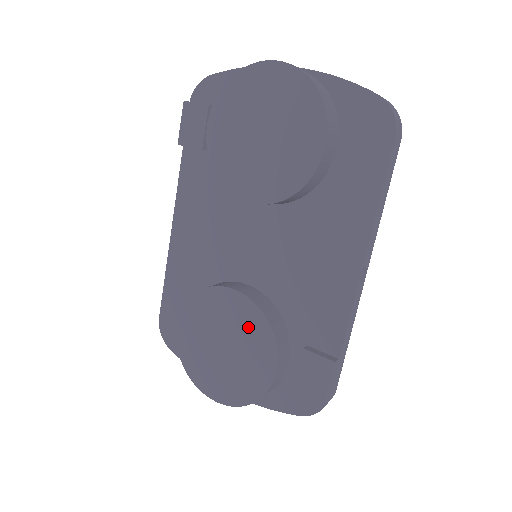
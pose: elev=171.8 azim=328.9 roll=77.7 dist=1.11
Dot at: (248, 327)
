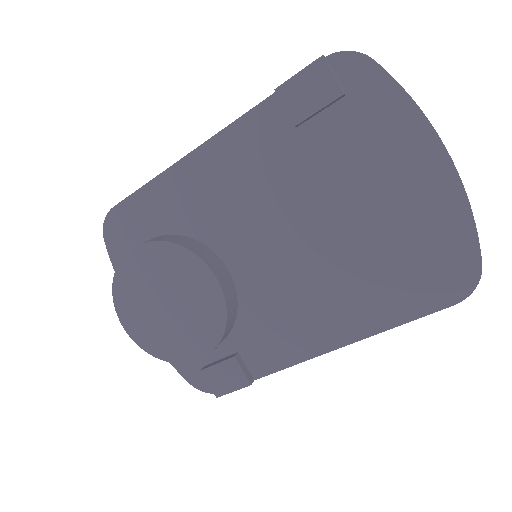
Dot at: (204, 314)
